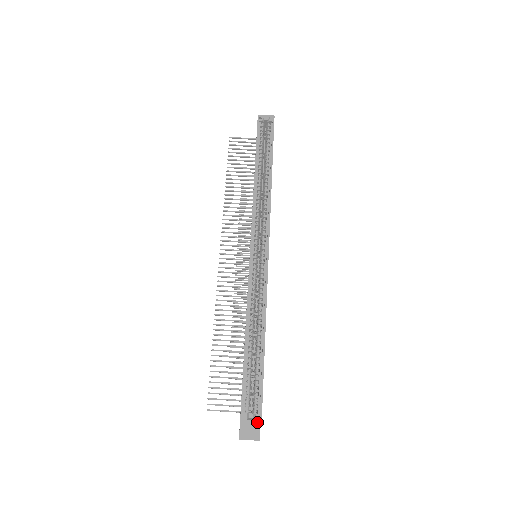
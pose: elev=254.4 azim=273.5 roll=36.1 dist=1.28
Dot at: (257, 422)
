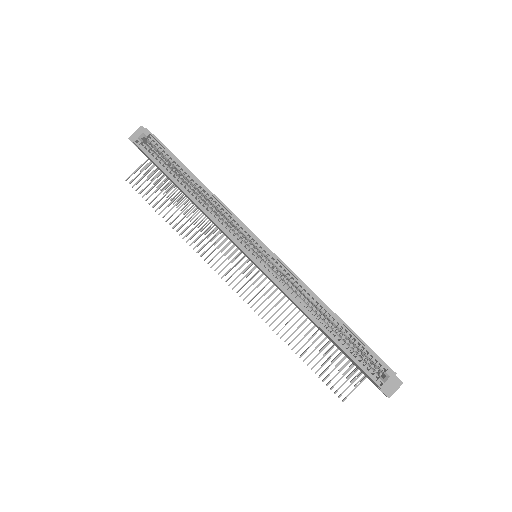
Dot at: (393, 376)
